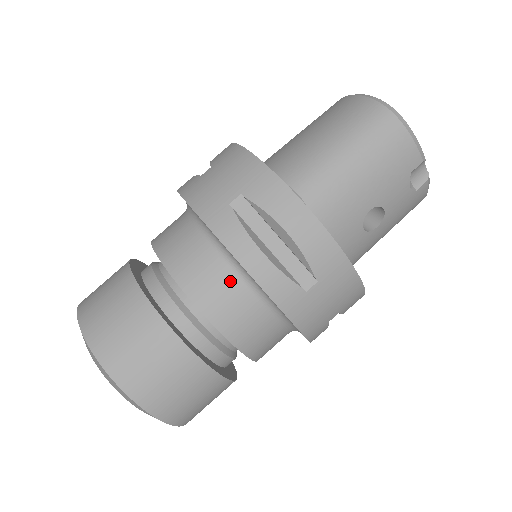
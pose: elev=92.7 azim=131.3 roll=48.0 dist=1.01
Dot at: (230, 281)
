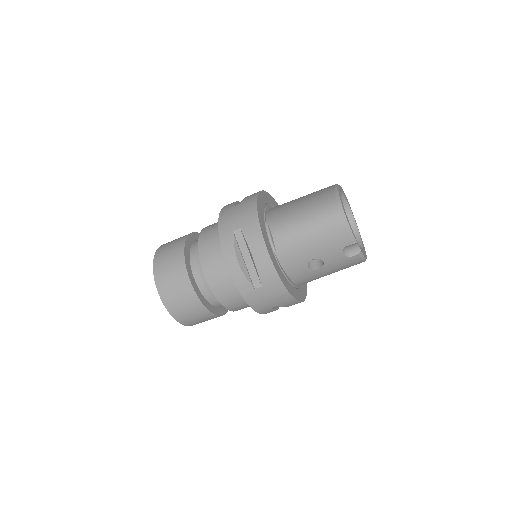
Dot at: (223, 268)
